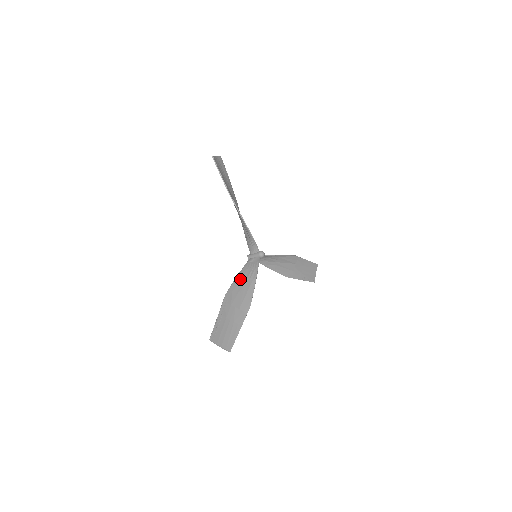
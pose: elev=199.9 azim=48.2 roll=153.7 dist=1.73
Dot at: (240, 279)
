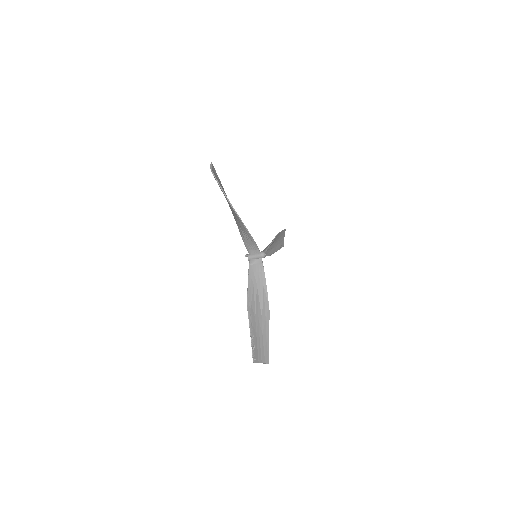
Dot at: (252, 287)
